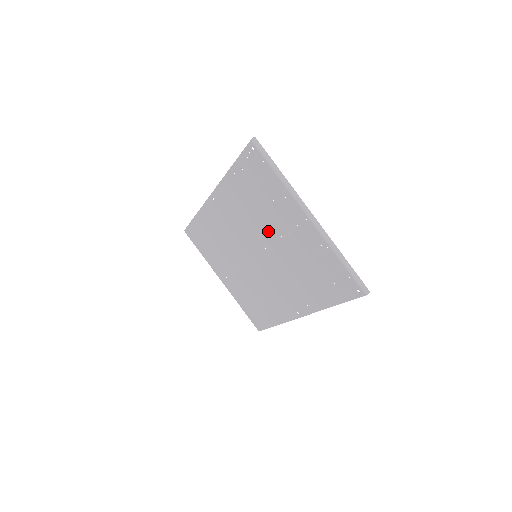
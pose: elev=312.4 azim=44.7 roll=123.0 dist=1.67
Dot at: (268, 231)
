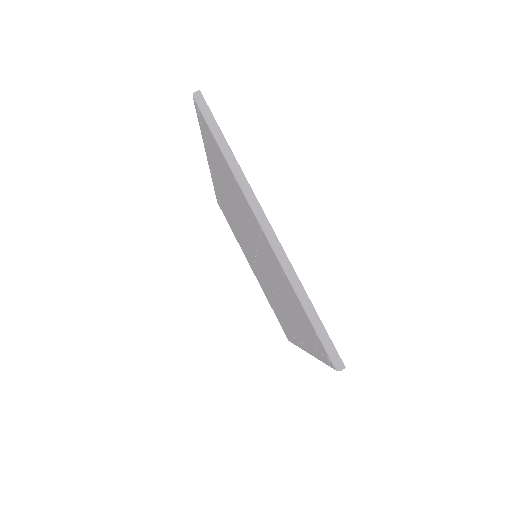
Dot at: (249, 230)
